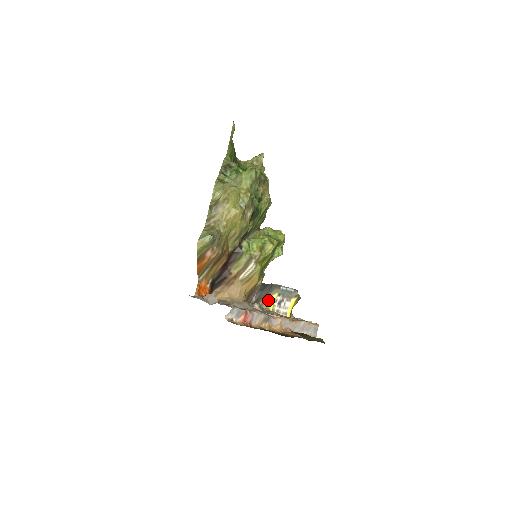
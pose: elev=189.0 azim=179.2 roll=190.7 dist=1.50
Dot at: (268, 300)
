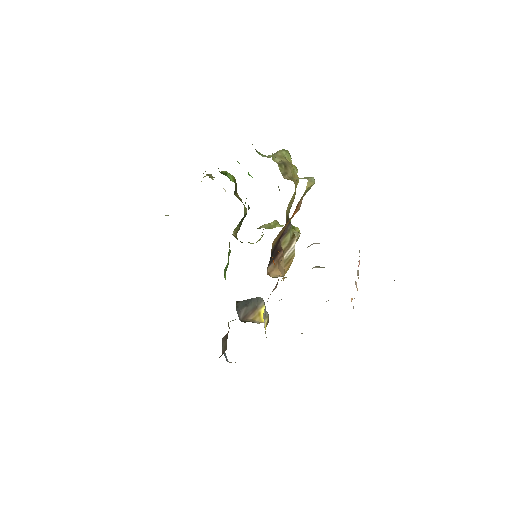
Dot at: (258, 314)
